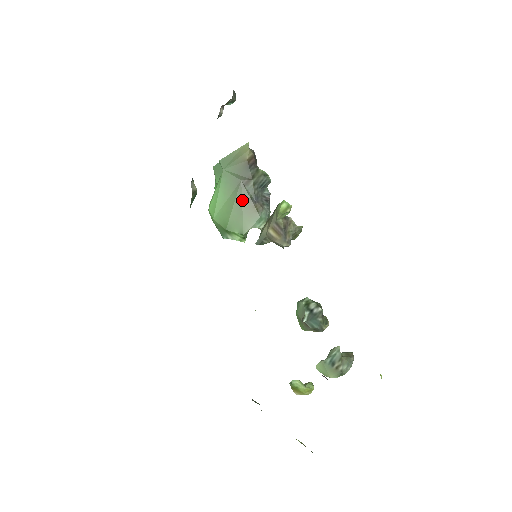
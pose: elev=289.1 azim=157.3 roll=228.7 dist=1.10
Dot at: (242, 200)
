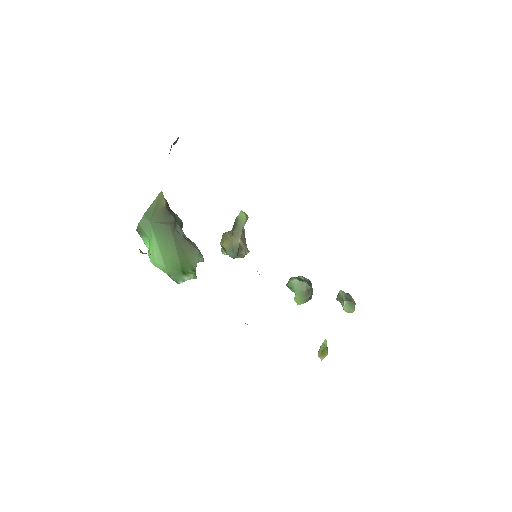
Dot at: (179, 242)
